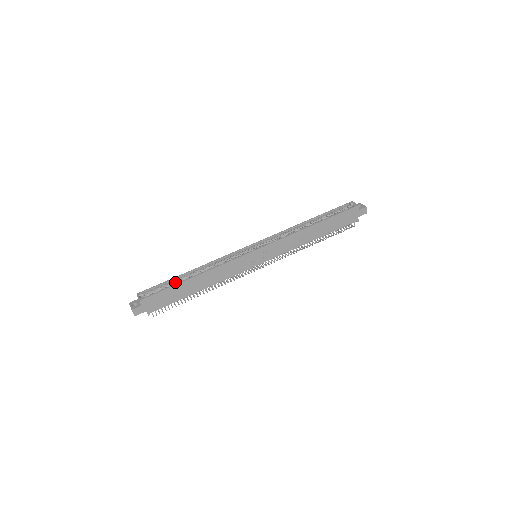
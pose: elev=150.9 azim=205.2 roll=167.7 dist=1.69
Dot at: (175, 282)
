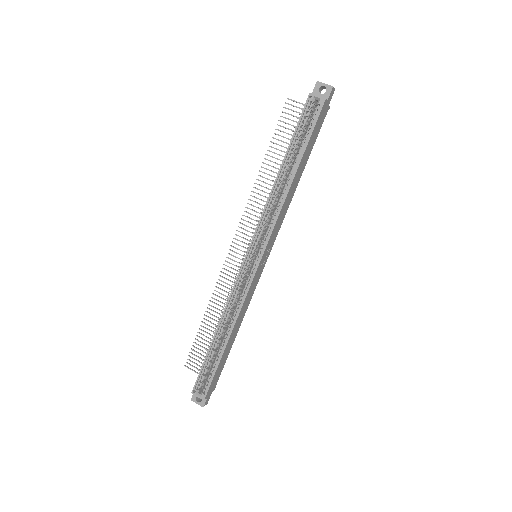
Dot at: (213, 356)
